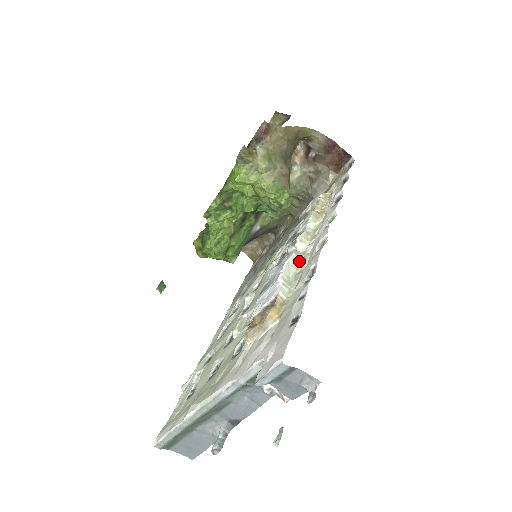
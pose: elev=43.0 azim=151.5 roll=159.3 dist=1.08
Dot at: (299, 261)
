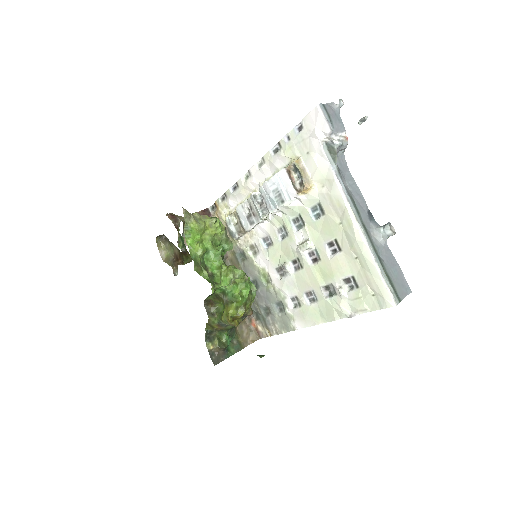
Dot at: occluded
